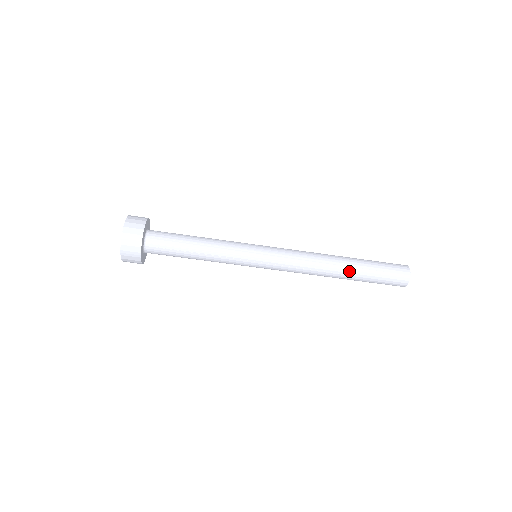
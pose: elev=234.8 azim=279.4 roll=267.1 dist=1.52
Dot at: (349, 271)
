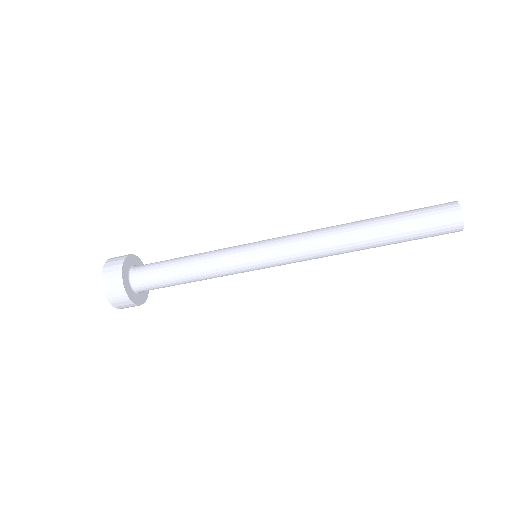
Dot at: (373, 236)
